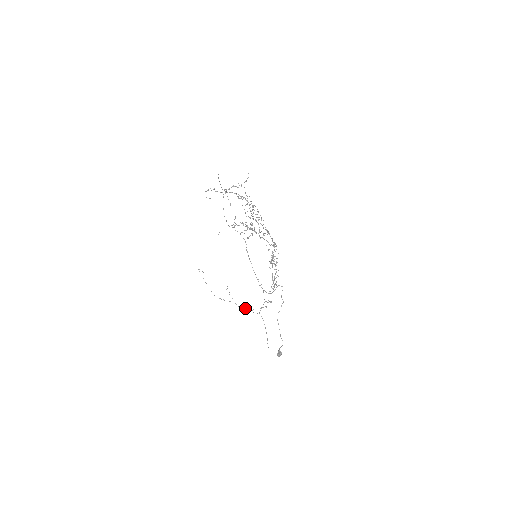
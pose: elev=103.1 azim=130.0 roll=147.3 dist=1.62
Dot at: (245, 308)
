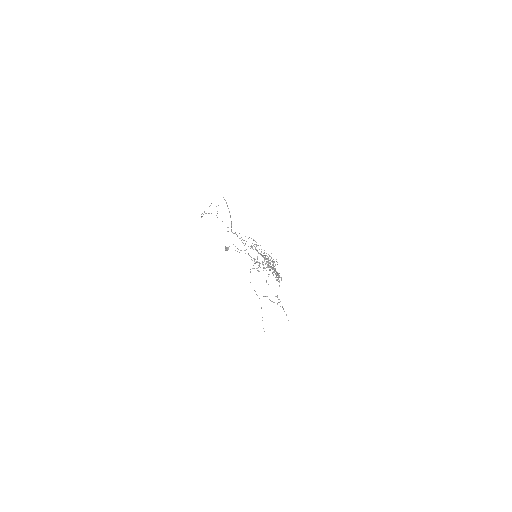
Dot at: occluded
